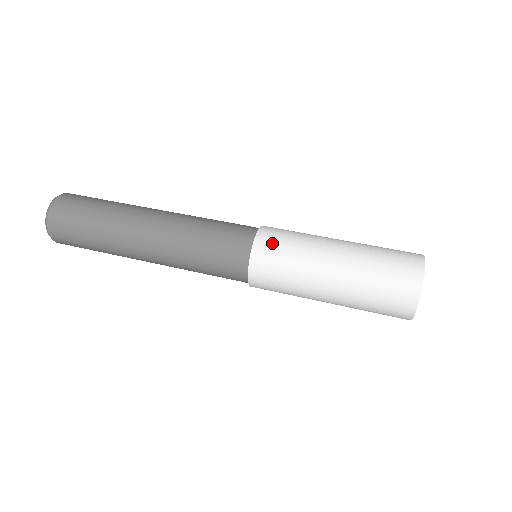
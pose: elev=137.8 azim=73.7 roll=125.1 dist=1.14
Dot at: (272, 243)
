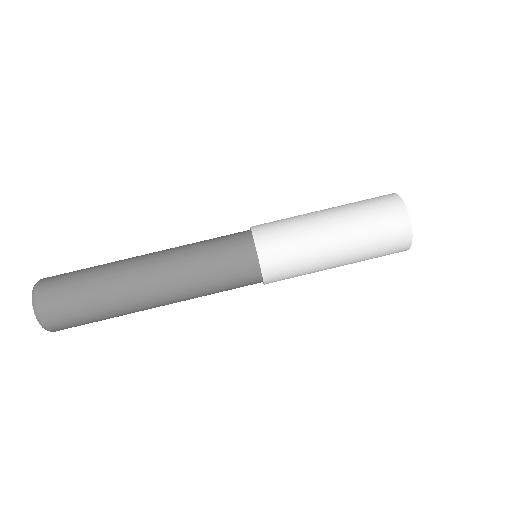
Dot at: (271, 237)
